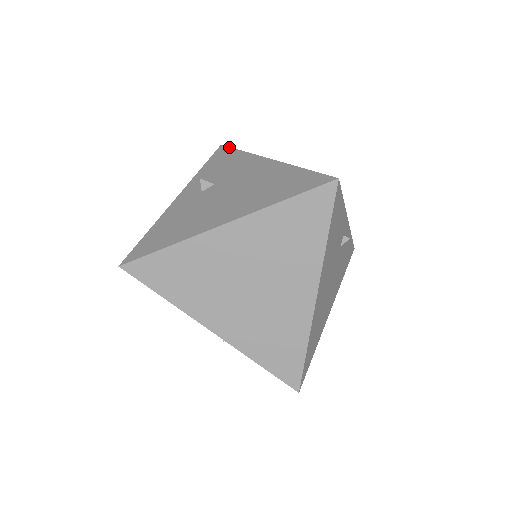
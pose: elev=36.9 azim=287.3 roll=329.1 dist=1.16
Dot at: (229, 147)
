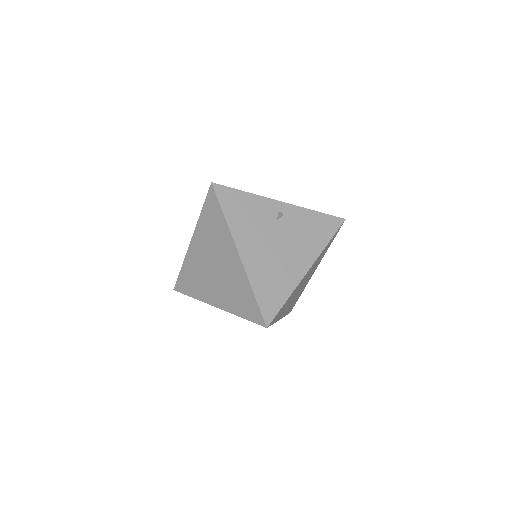
Dot at: occluded
